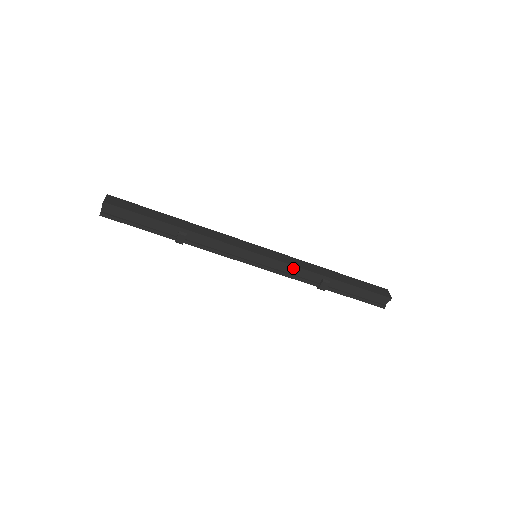
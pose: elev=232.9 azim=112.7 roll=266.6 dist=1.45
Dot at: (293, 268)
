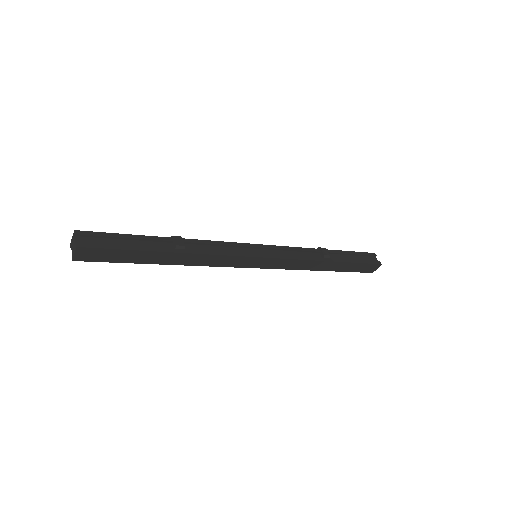
Dot at: (288, 267)
